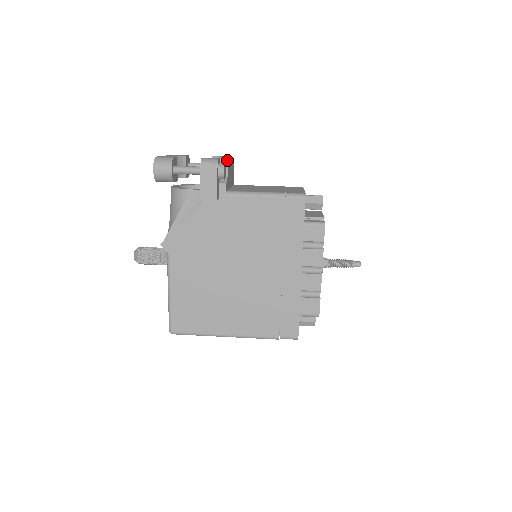
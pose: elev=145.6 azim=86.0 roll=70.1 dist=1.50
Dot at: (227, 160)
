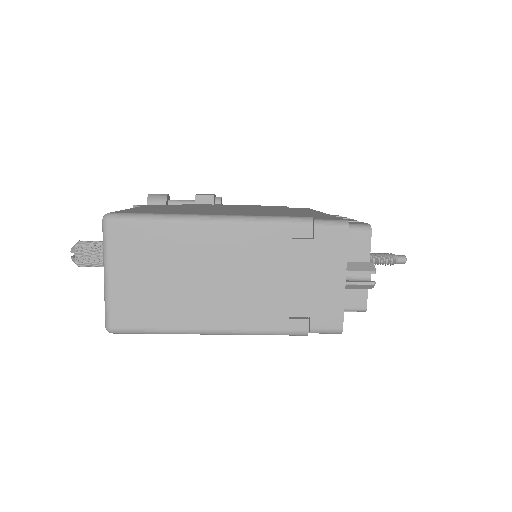
Dot at: occluded
